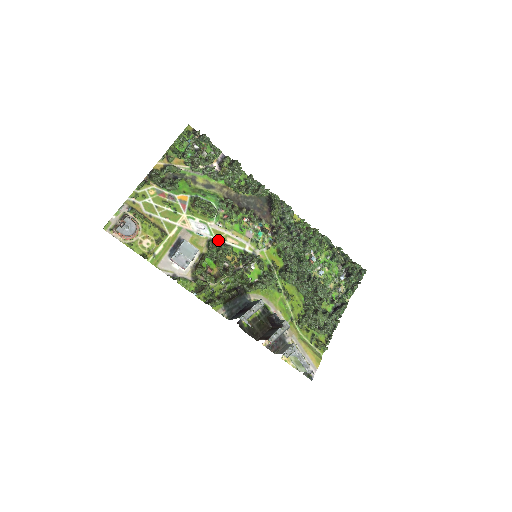
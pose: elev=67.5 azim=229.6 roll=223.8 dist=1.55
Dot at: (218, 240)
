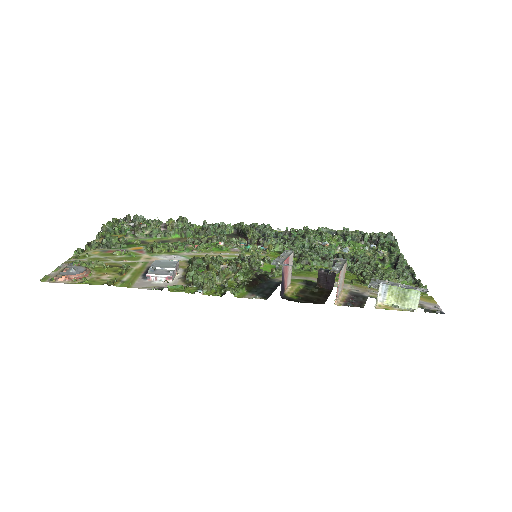
Dot at: occluded
